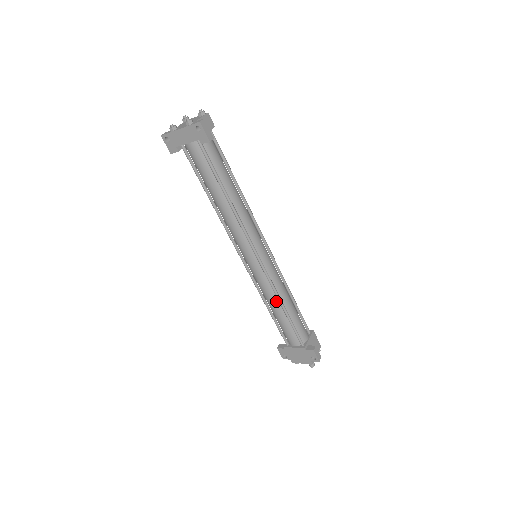
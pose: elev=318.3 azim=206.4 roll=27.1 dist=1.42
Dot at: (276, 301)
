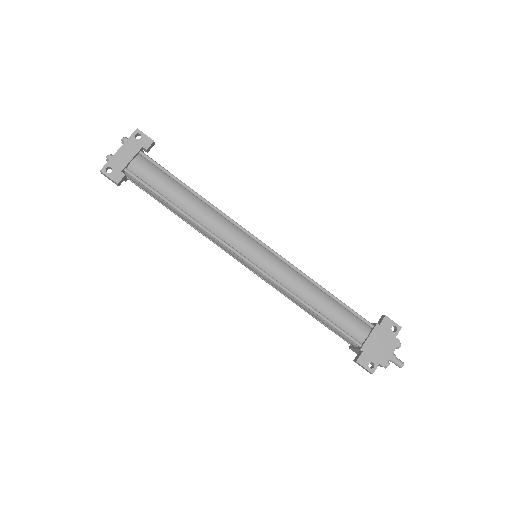
Dot at: (310, 286)
